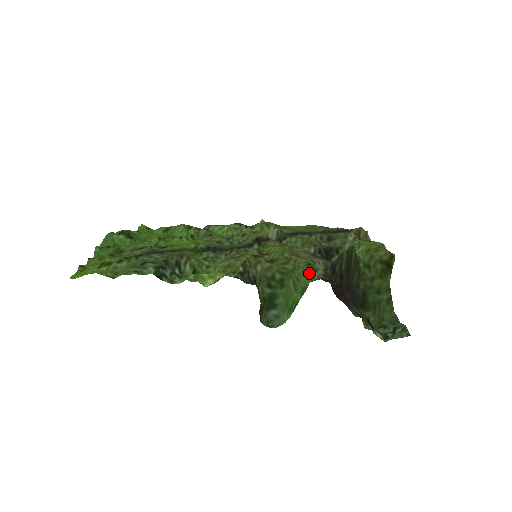
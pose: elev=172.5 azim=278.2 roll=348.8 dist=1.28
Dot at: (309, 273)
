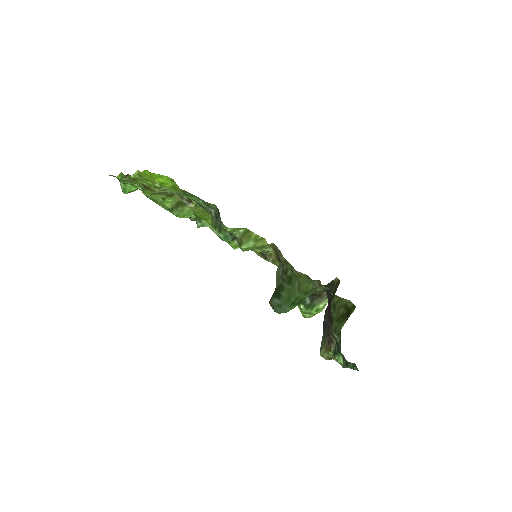
Dot at: (309, 283)
